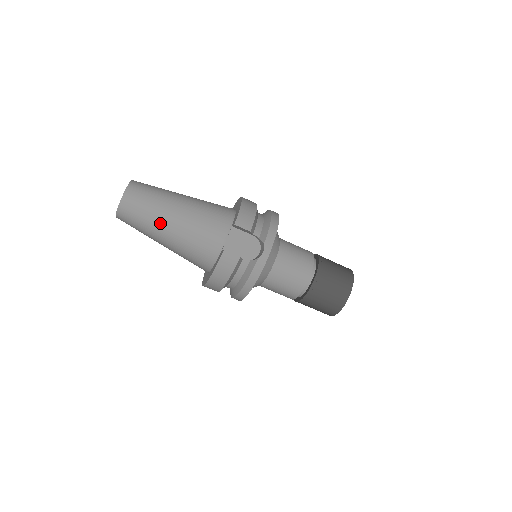
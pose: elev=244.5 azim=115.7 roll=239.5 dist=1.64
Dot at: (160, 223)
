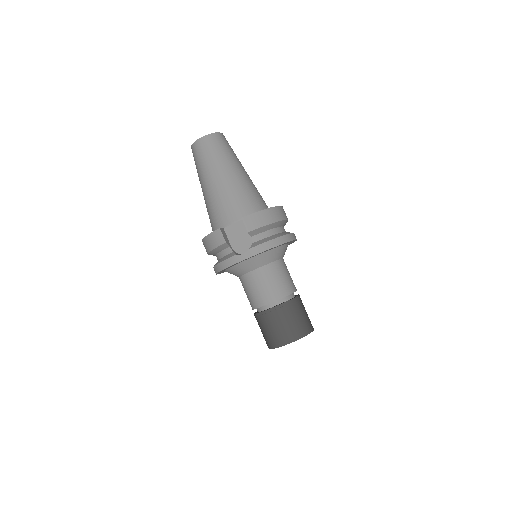
Dot at: (206, 175)
